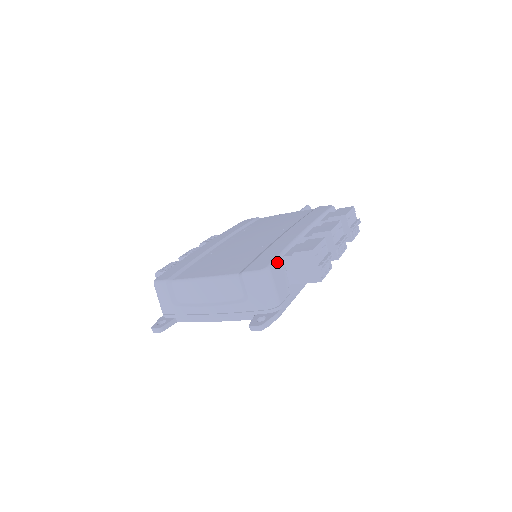
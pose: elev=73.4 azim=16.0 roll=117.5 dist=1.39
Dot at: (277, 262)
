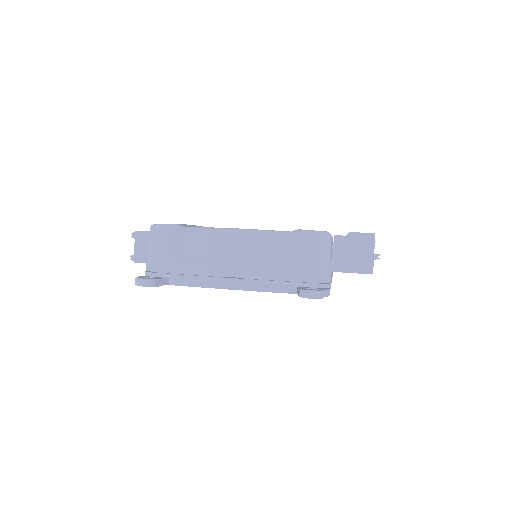
Dot at: occluded
